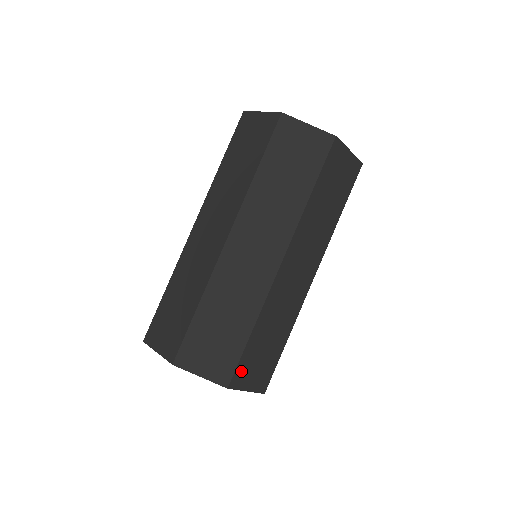
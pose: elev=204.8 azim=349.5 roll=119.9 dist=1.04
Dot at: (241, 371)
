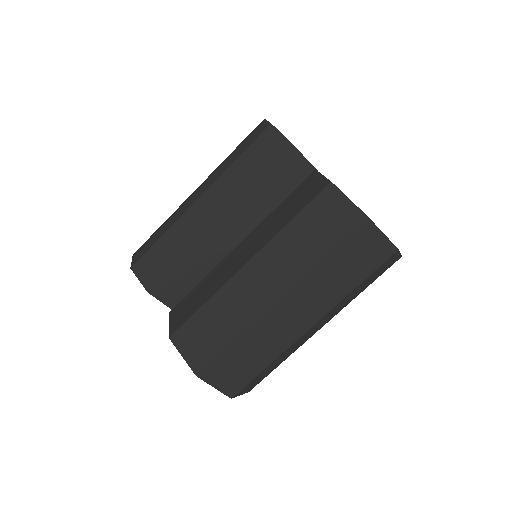
Dot at: occluded
